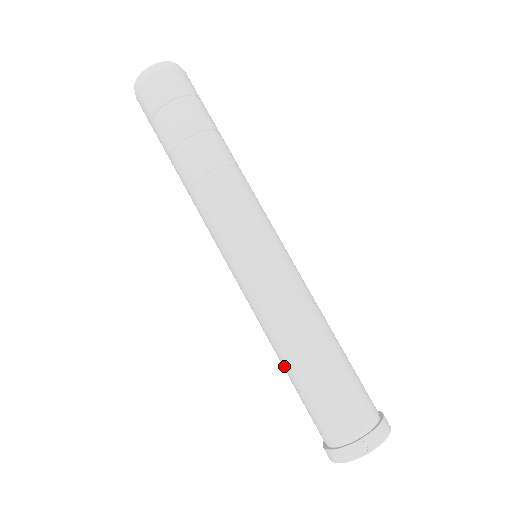
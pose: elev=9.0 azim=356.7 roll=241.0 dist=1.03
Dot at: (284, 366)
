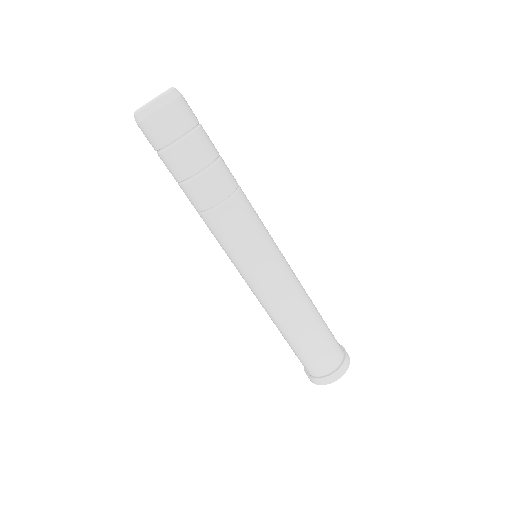
Dot at: occluded
